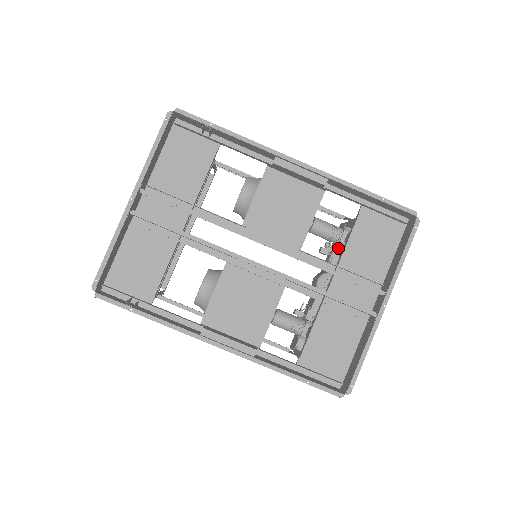
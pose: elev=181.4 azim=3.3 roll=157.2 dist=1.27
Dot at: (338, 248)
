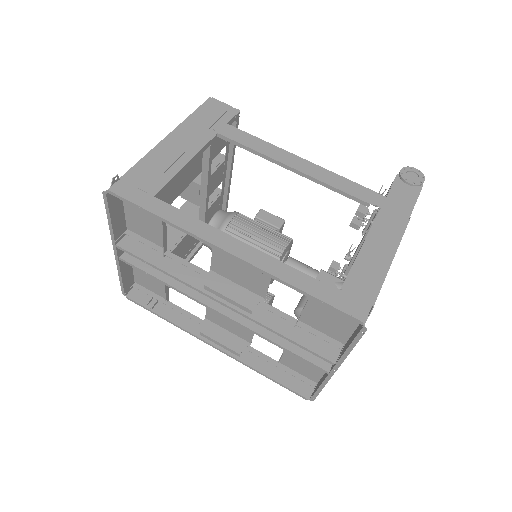
Dot at: occluded
